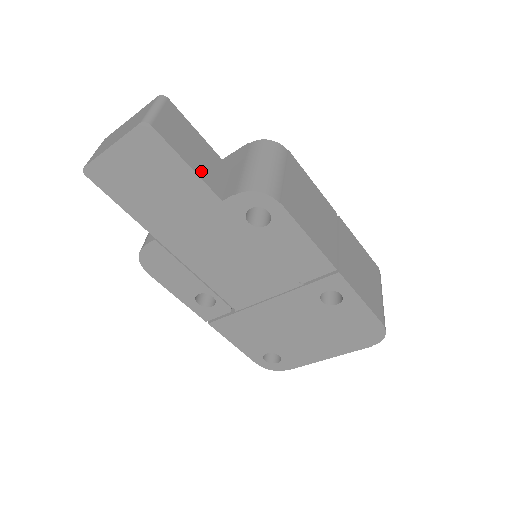
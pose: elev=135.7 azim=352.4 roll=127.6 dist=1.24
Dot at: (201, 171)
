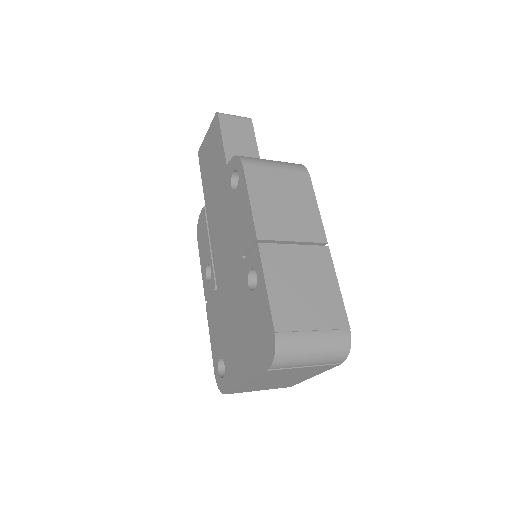
Dot at: (230, 149)
